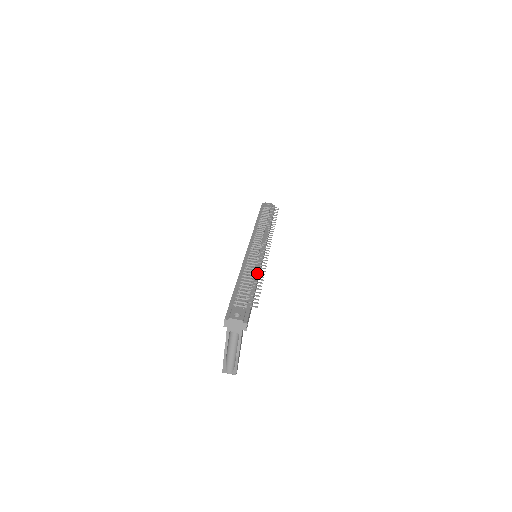
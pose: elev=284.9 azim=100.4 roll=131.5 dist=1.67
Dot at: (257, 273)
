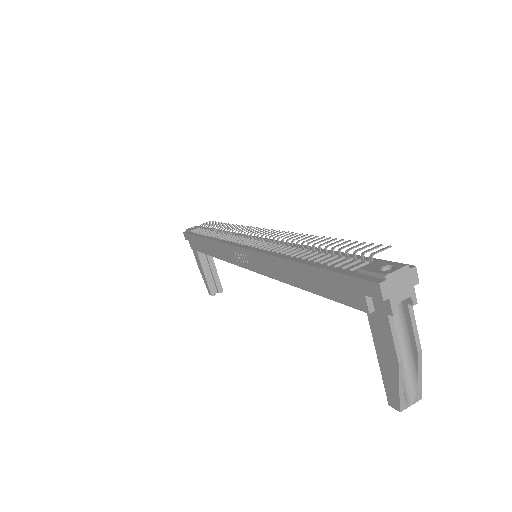
Dot at: (308, 240)
